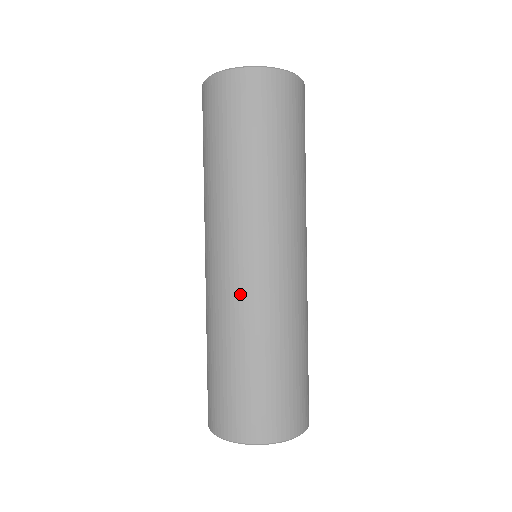
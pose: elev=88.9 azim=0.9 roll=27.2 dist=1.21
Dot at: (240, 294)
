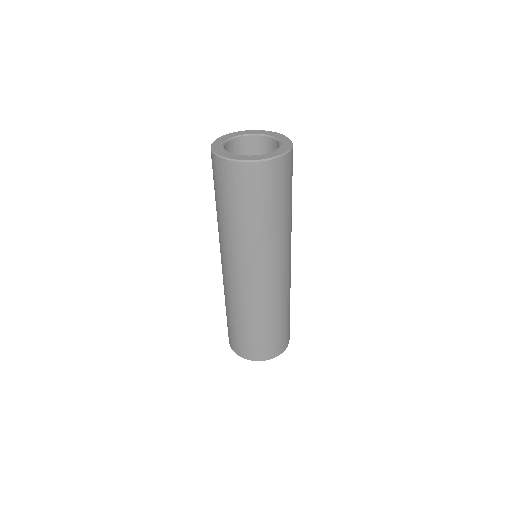
Dot at: (260, 296)
